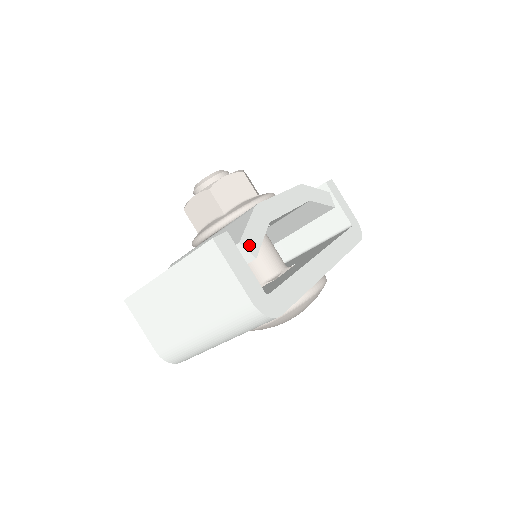
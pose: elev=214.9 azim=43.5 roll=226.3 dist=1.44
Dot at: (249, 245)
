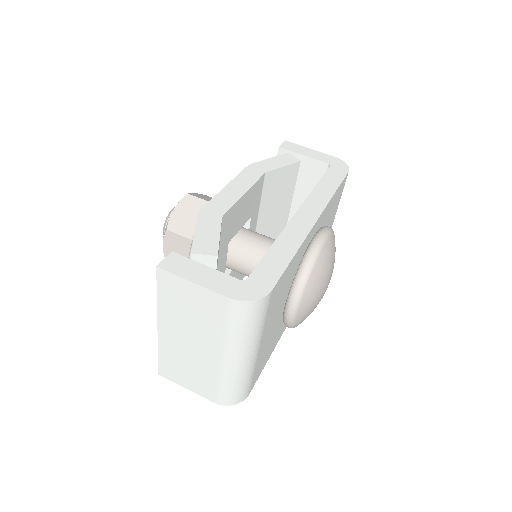
Dot at: (204, 249)
